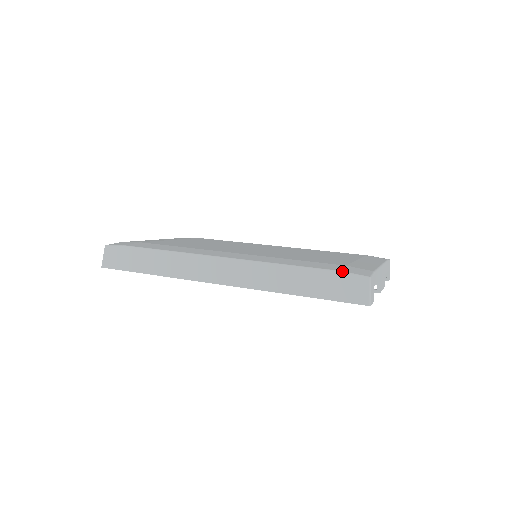
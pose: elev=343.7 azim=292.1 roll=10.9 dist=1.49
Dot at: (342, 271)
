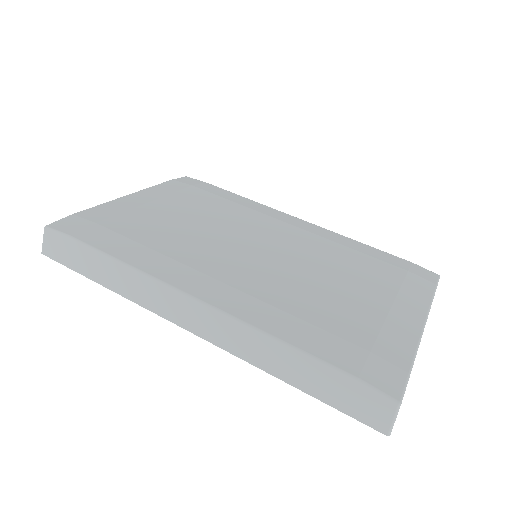
Dot at: (361, 379)
